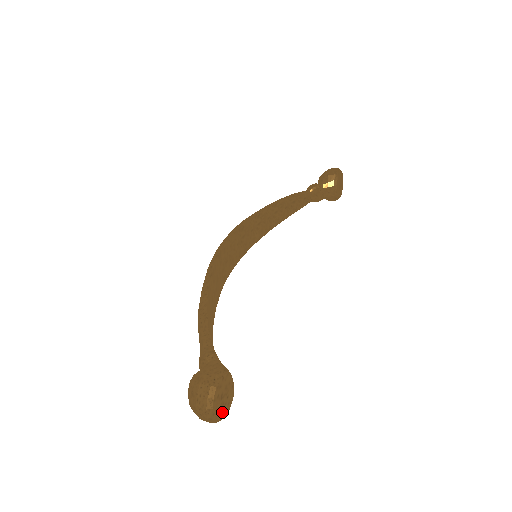
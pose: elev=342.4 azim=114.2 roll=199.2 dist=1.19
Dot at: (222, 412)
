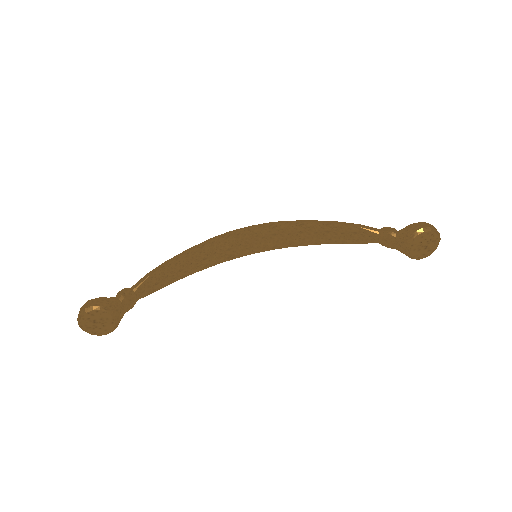
Dot at: (95, 331)
